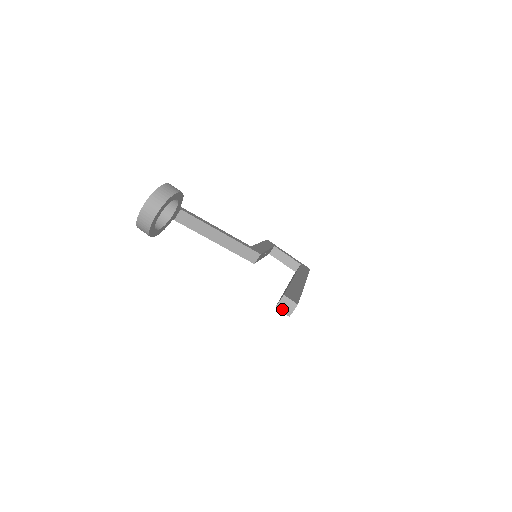
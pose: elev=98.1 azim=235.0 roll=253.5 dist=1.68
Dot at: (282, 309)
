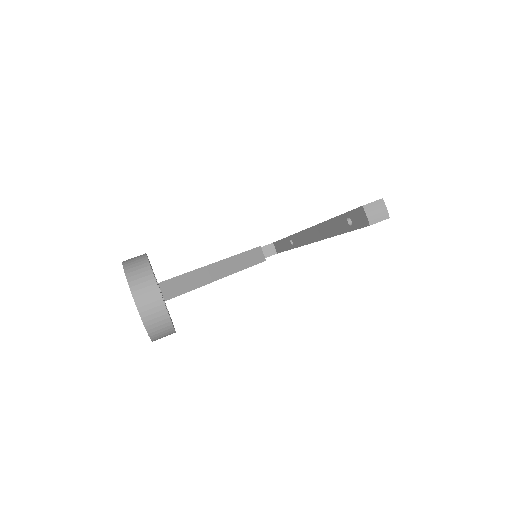
Dot at: (377, 220)
